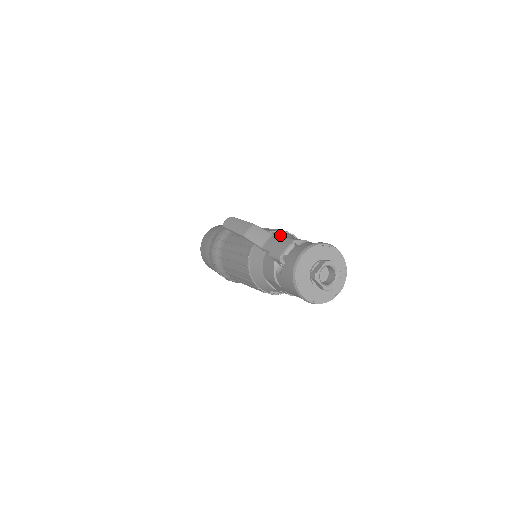
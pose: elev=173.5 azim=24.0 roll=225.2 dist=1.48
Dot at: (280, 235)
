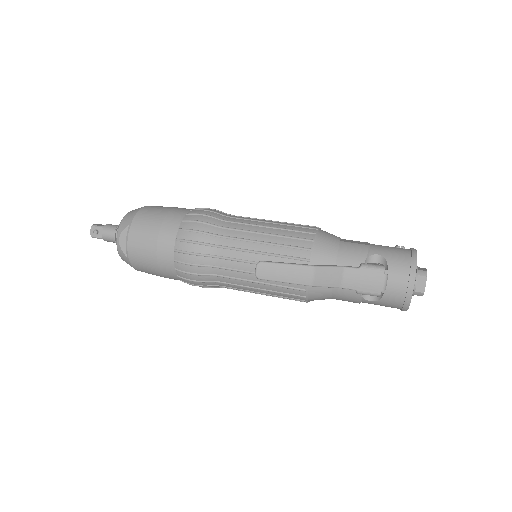
Dot at: (327, 251)
